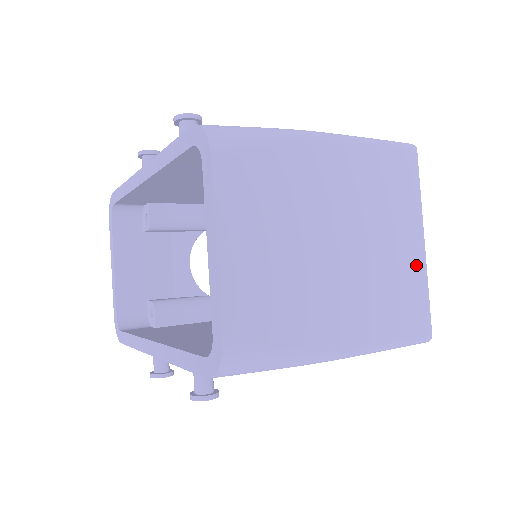
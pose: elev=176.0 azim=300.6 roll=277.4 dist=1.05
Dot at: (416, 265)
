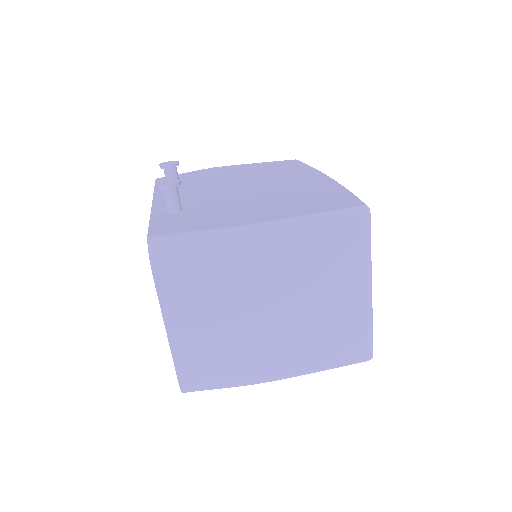
Dot at: (357, 311)
